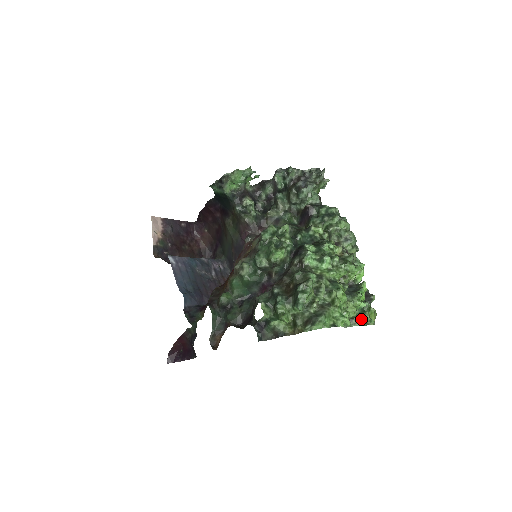
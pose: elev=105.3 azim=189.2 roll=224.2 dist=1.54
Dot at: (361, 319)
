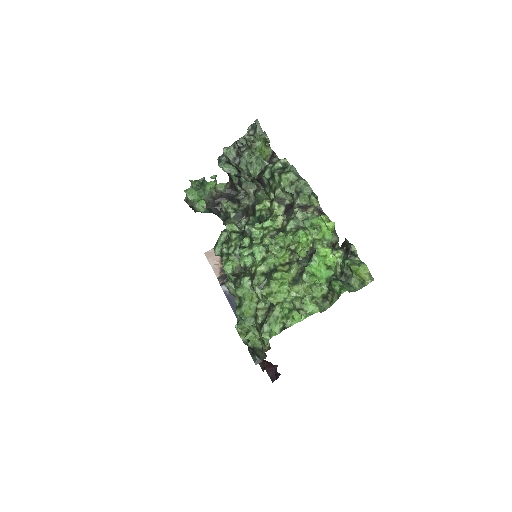
Dot at: (334, 293)
